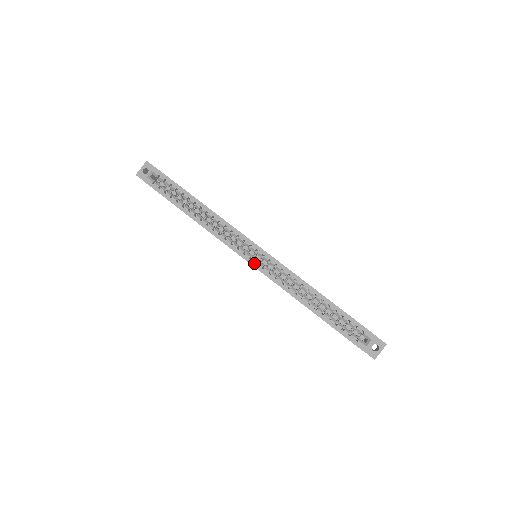
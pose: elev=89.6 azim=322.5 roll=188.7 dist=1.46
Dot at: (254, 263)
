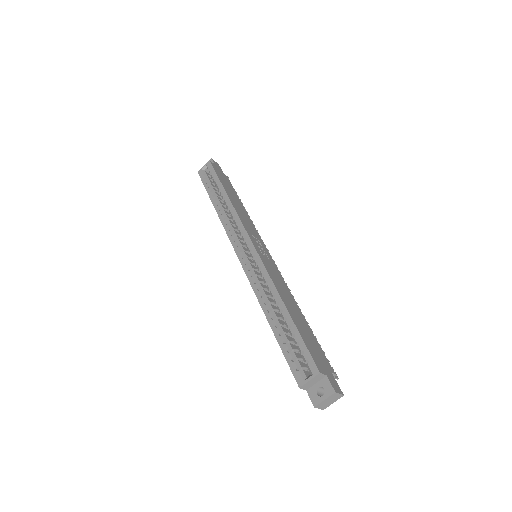
Dot at: (241, 257)
